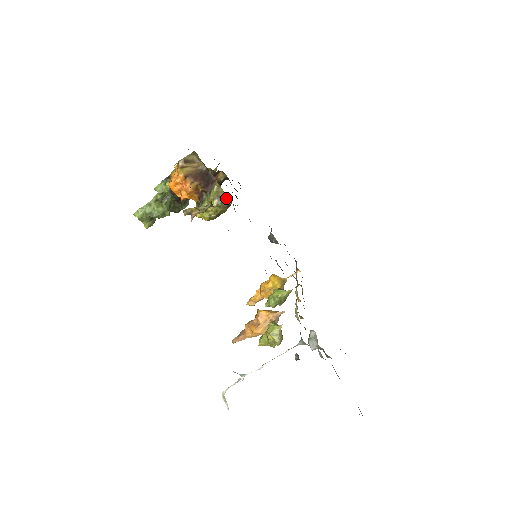
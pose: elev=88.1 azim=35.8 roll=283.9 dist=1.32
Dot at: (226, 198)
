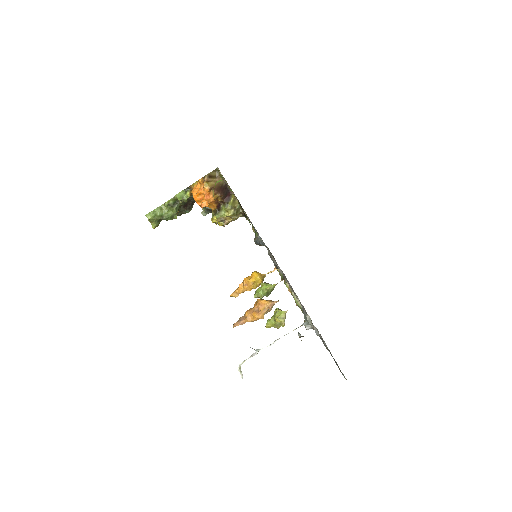
Dot at: (240, 209)
